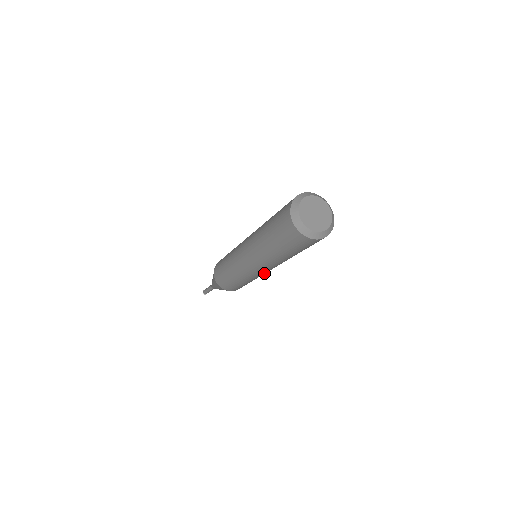
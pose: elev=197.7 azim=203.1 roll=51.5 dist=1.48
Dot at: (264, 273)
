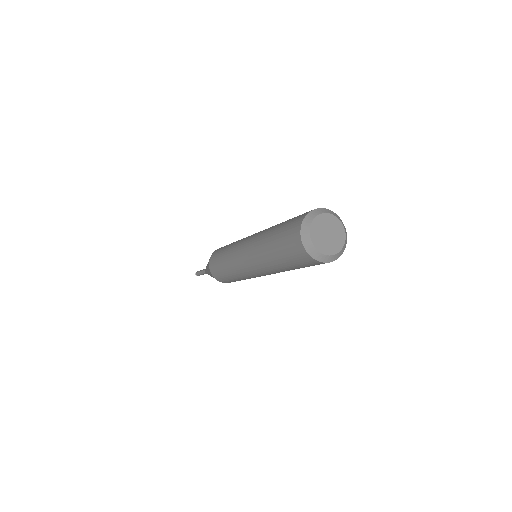
Dot at: occluded
